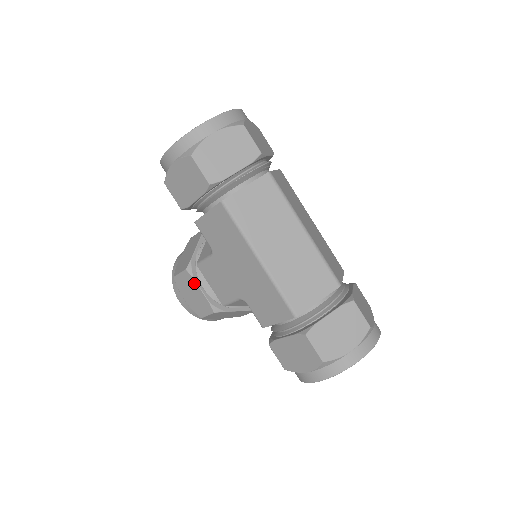
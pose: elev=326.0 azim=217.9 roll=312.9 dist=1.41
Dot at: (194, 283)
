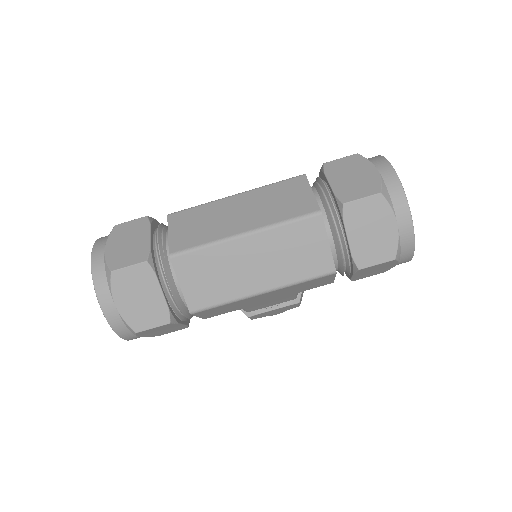
Dot at: (264, 313)
